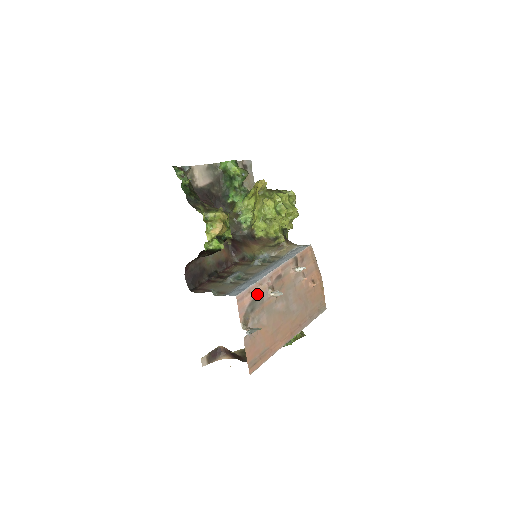
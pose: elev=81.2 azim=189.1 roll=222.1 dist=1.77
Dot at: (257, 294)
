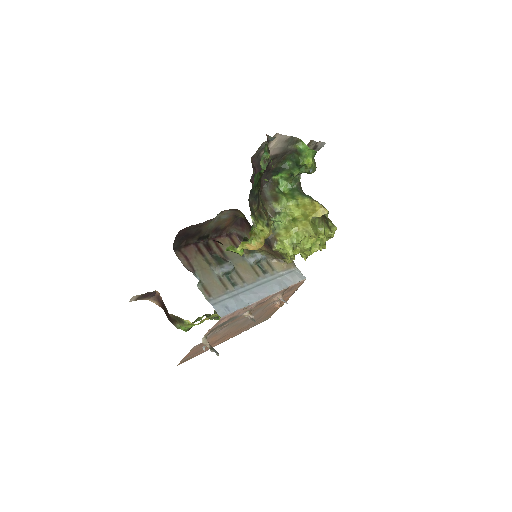
Dot at: (236, 315)
